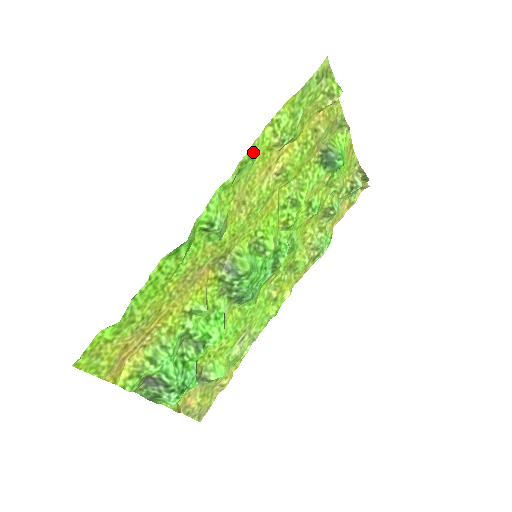
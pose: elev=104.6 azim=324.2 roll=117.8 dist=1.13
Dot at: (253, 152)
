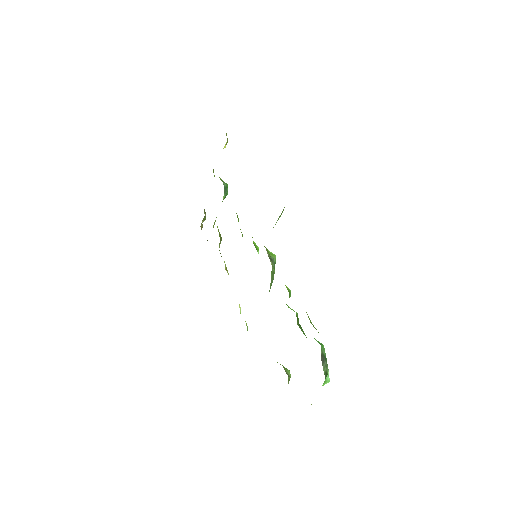
Dot at: occluded
